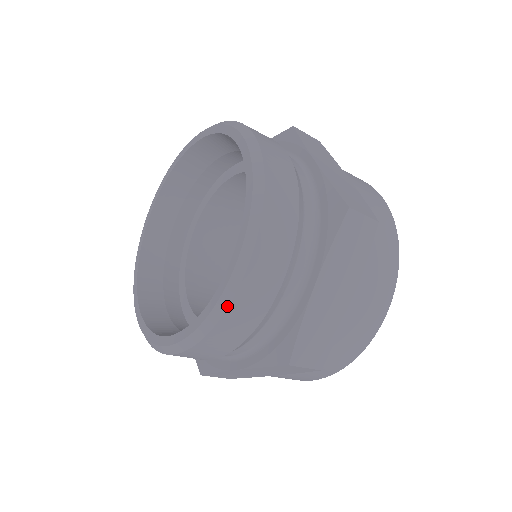
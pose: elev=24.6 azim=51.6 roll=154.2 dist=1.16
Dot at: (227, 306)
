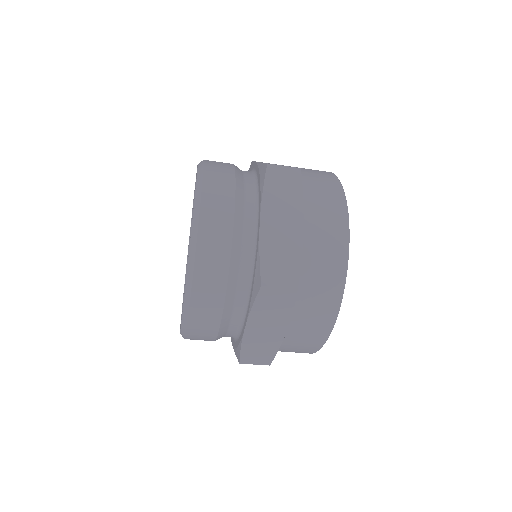
Dot at: (185, 334)
